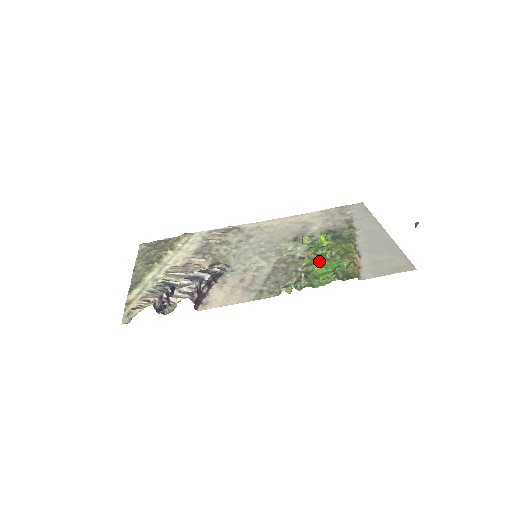
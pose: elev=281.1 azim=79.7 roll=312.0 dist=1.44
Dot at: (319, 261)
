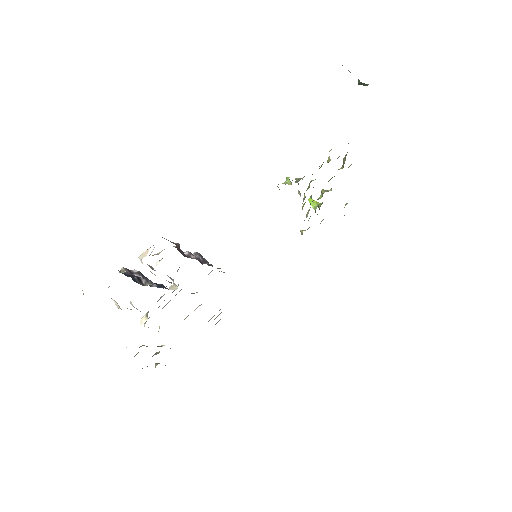
Dot at: occluded
